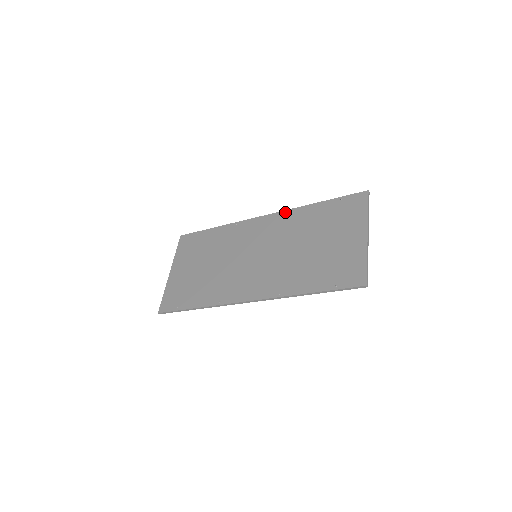
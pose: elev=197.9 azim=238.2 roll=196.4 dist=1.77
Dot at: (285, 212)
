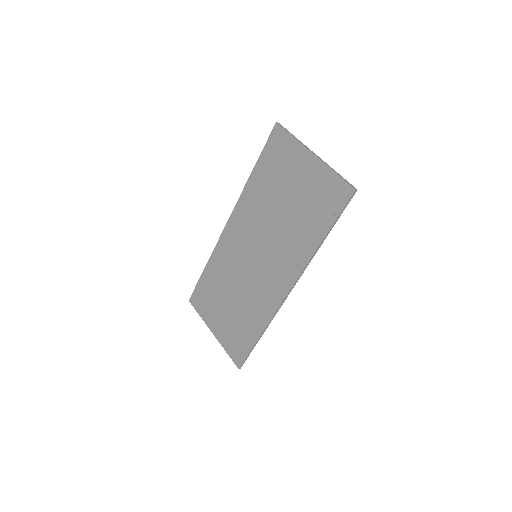
Dot at: (238, 203)
